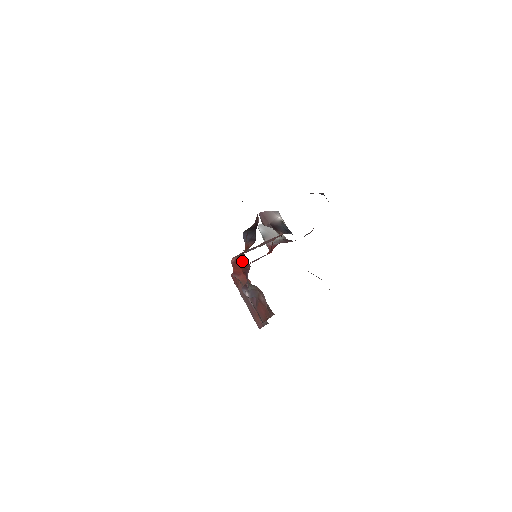
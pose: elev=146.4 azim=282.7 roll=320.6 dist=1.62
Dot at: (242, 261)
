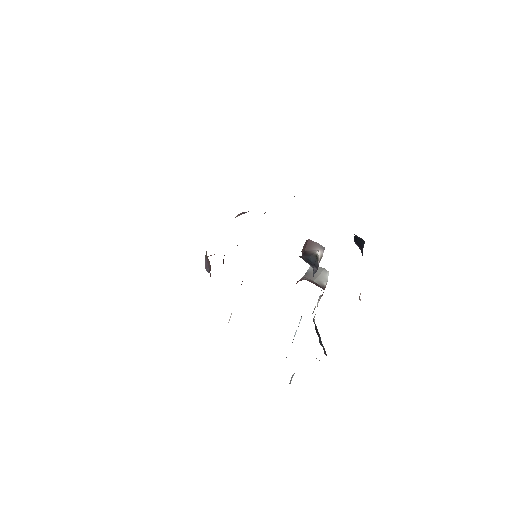
Dot at: occluded
